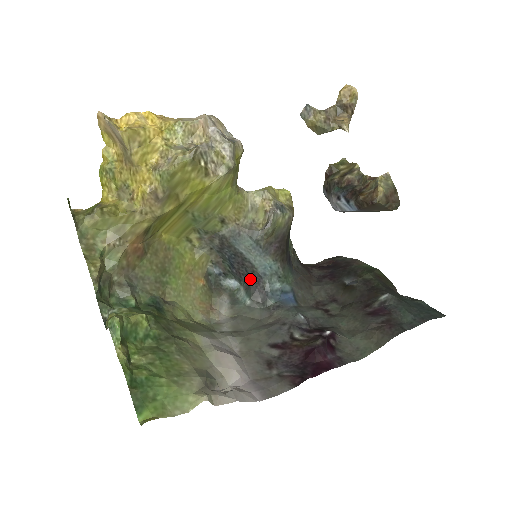
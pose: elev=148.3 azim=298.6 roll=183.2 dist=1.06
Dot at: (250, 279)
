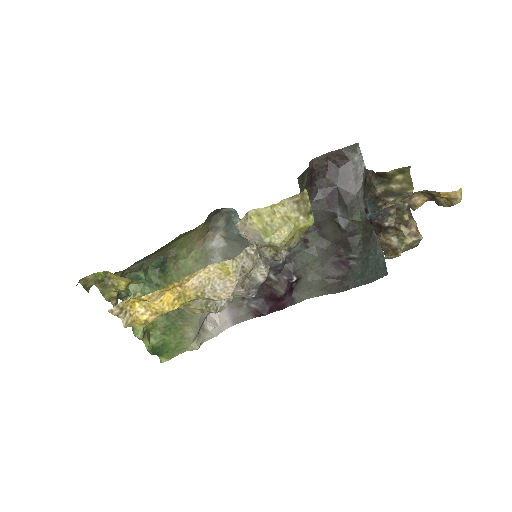
Dot at: occluded
